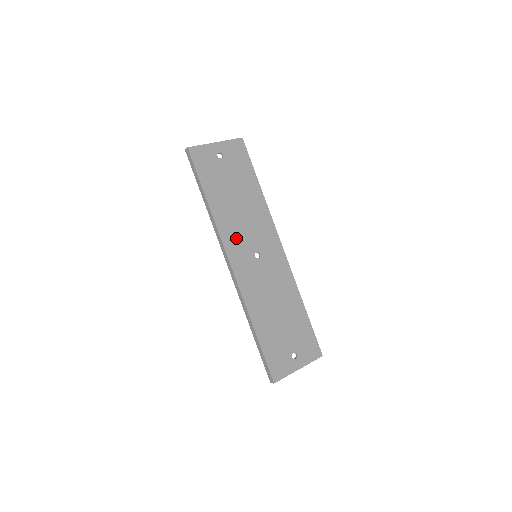
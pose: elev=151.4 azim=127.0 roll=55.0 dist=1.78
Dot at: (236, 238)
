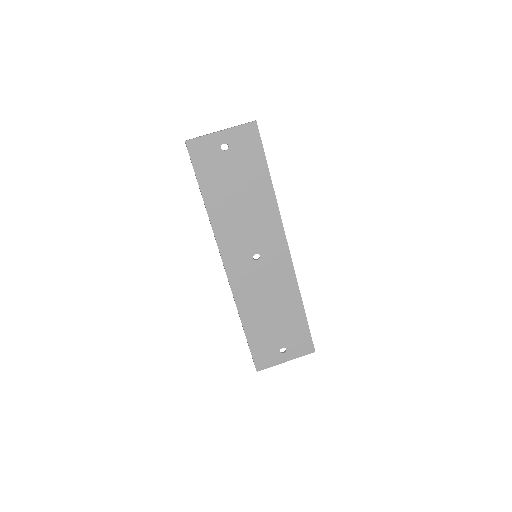
Dot at: (234, 240)
